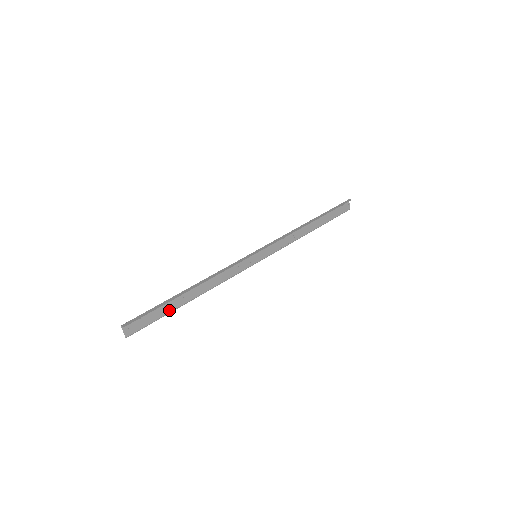
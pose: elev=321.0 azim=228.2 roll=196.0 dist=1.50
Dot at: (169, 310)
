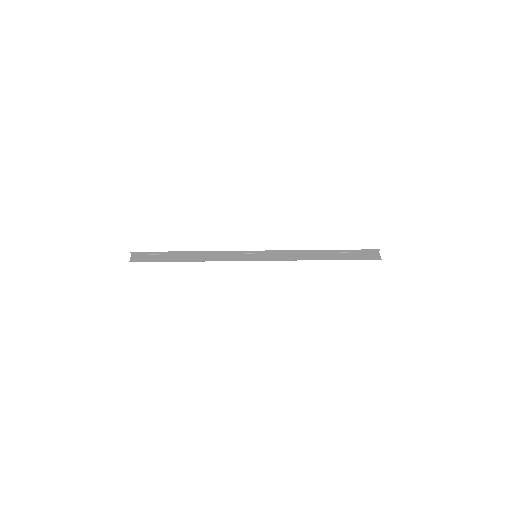
Dot at: (167, 261)
